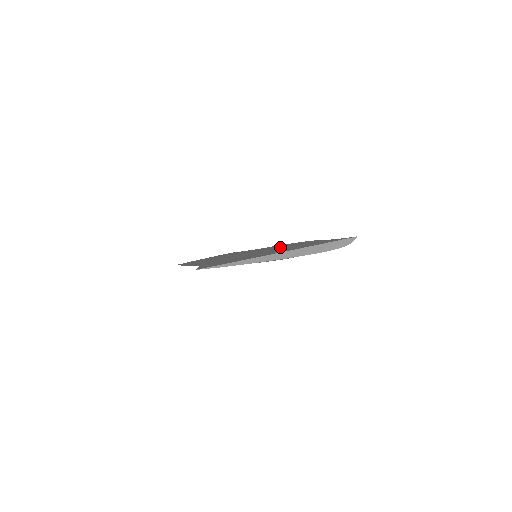
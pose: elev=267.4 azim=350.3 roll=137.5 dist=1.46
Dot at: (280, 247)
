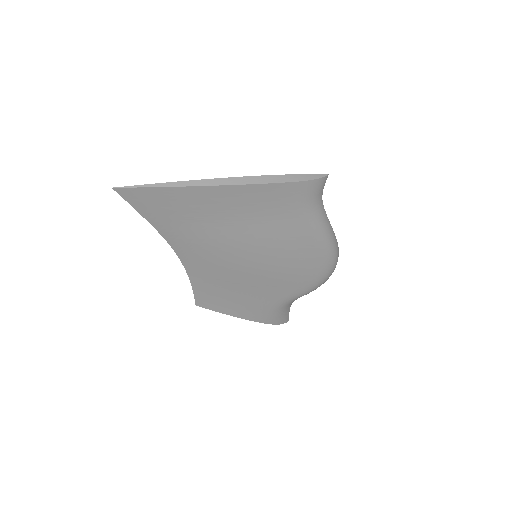
Dot at: occluded
